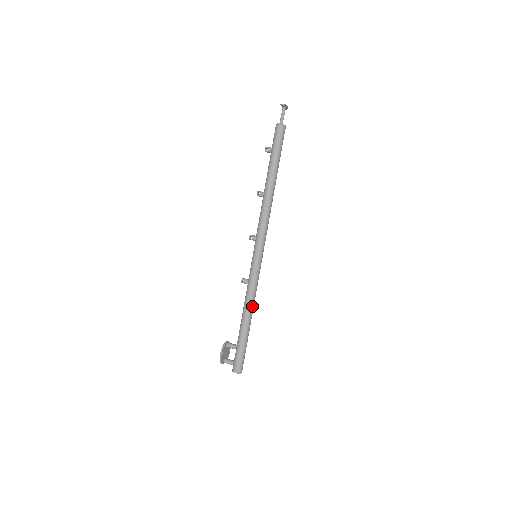
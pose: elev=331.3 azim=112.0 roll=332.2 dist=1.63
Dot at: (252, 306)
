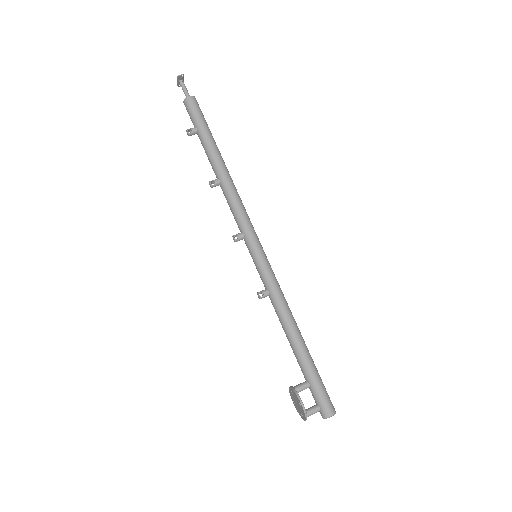
Dot at: (293, 317)
